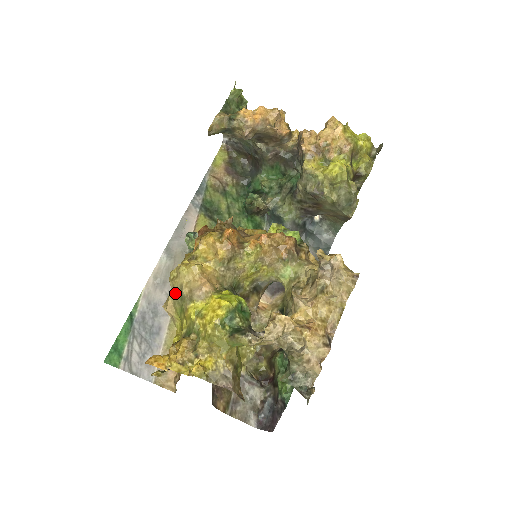
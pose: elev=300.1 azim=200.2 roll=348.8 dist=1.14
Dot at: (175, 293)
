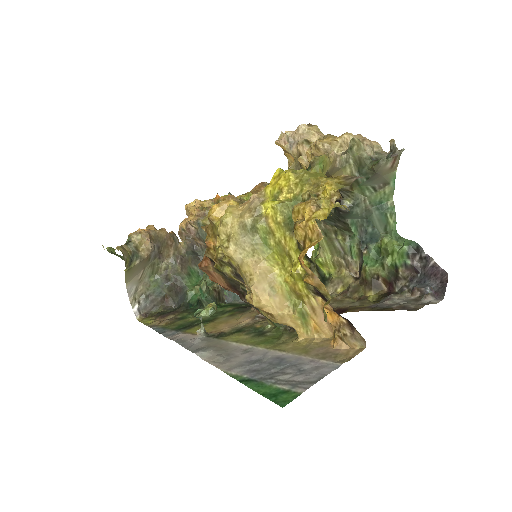
Dot at: (244, 243)
